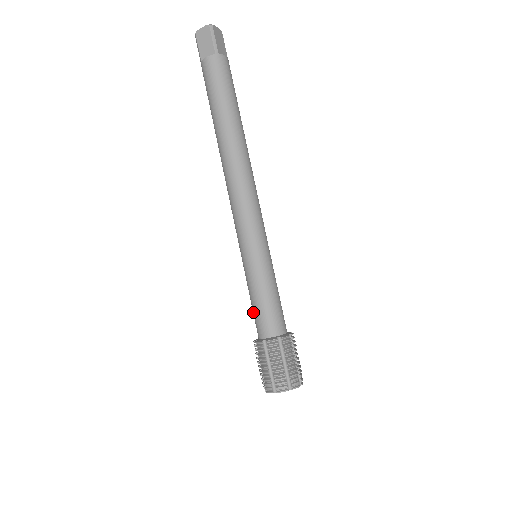
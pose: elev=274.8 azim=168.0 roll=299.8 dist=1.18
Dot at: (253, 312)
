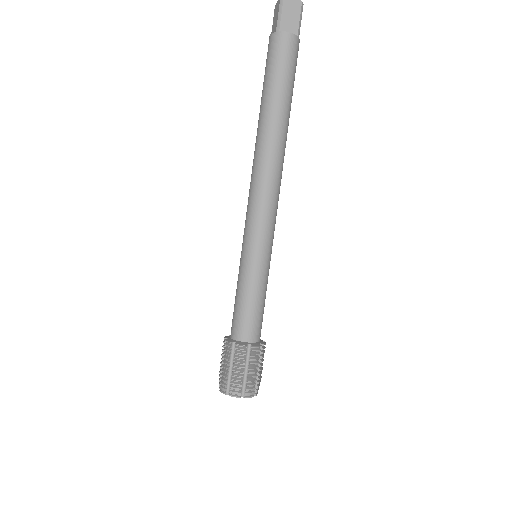
Dot at: (240, 312)
